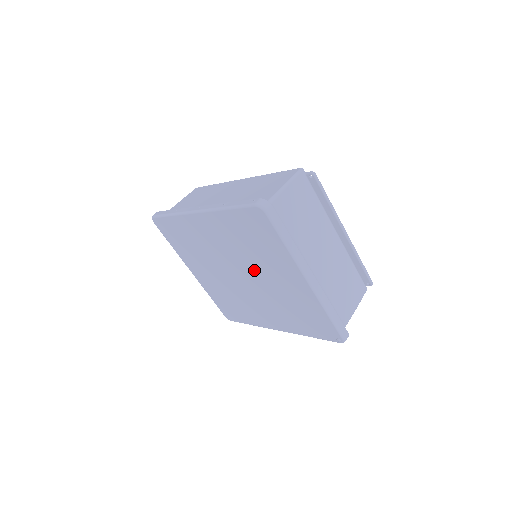
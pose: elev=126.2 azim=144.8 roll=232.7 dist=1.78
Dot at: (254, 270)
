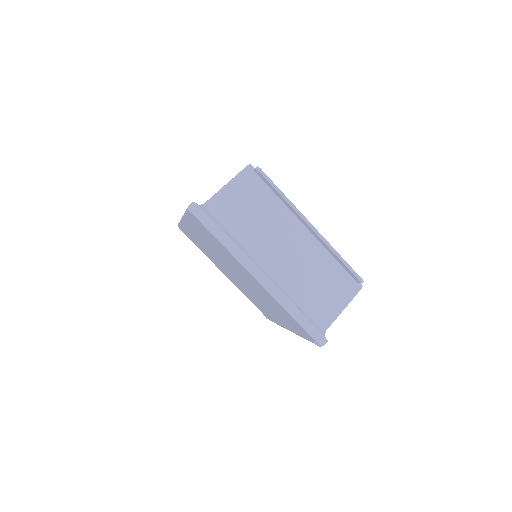
Dot at: (236, 271)
